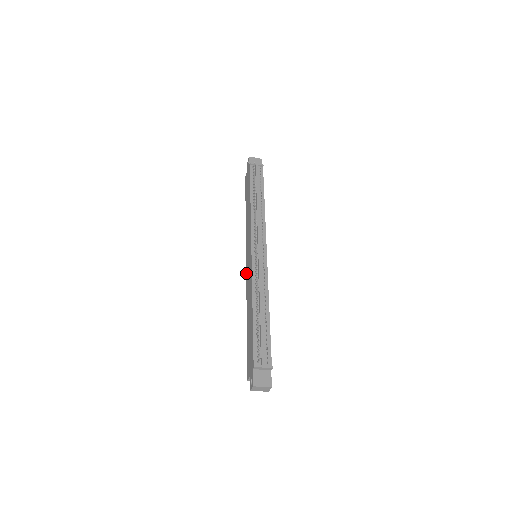
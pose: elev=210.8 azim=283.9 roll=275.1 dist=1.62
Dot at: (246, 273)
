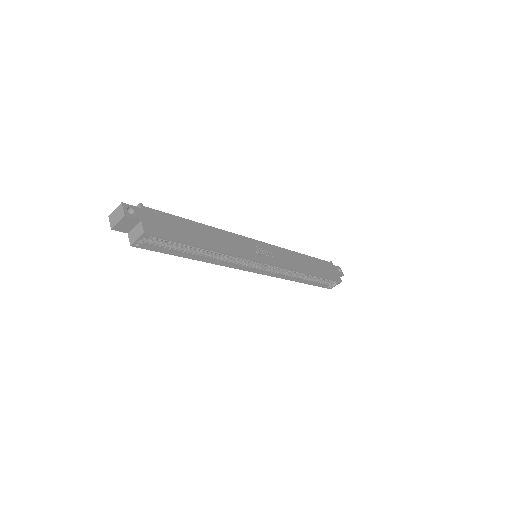
Dot at: (243, 270)
